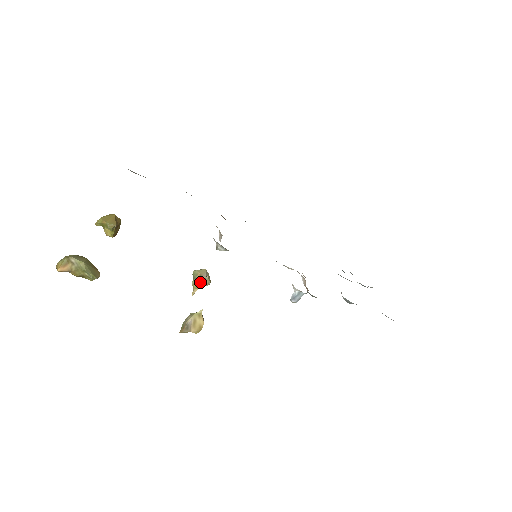
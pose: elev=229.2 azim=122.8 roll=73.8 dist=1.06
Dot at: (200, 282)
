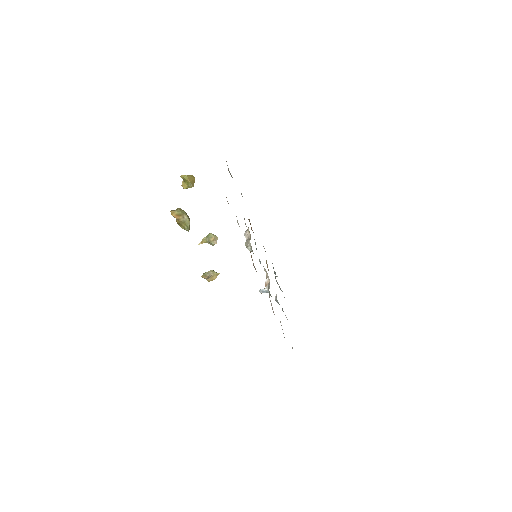
Dot at: (211, 242)
